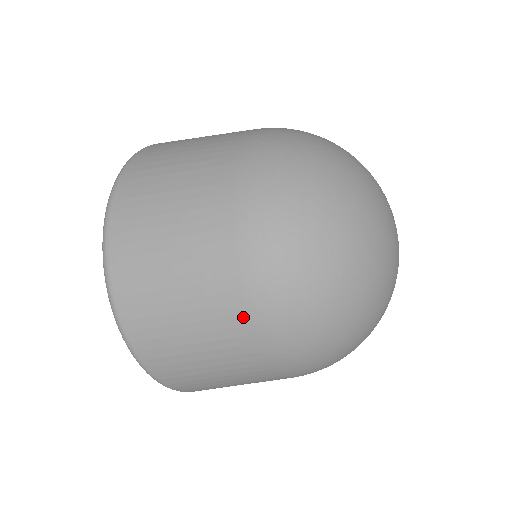
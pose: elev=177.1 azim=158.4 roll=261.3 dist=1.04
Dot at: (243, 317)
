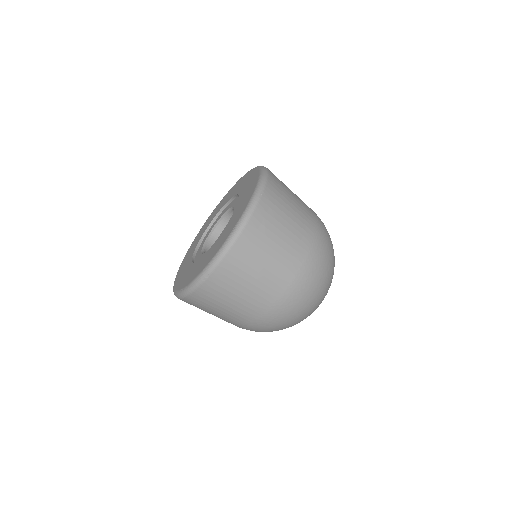
Dot at: (275, 299)
